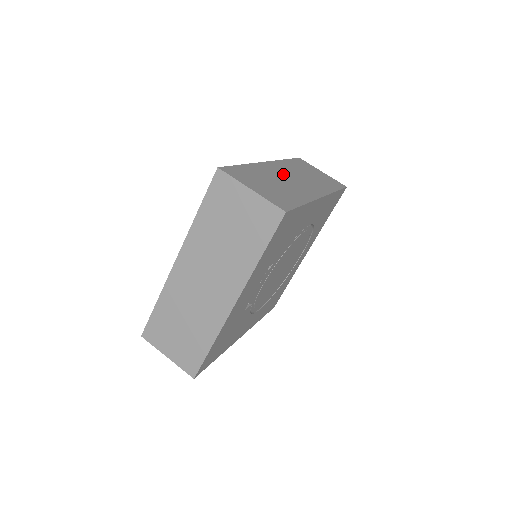
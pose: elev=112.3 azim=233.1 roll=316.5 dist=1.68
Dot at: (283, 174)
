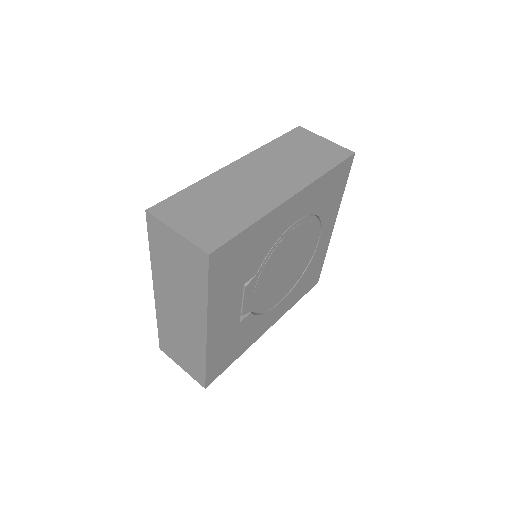
Dot at: (248, 176)
